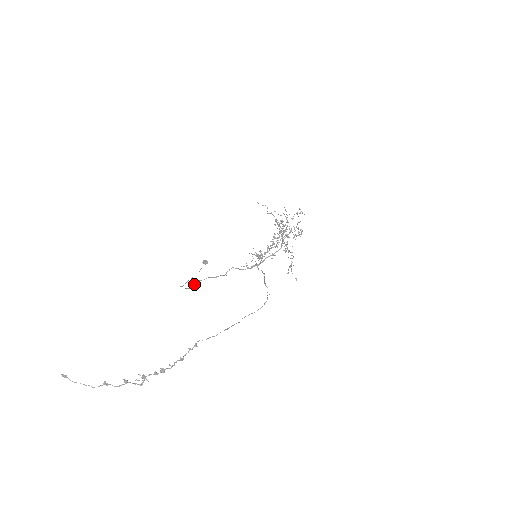
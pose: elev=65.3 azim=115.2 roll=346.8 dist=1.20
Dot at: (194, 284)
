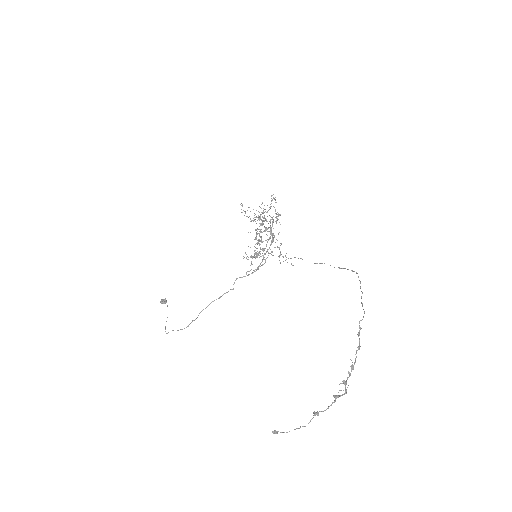
Dot at: (197, 317)
